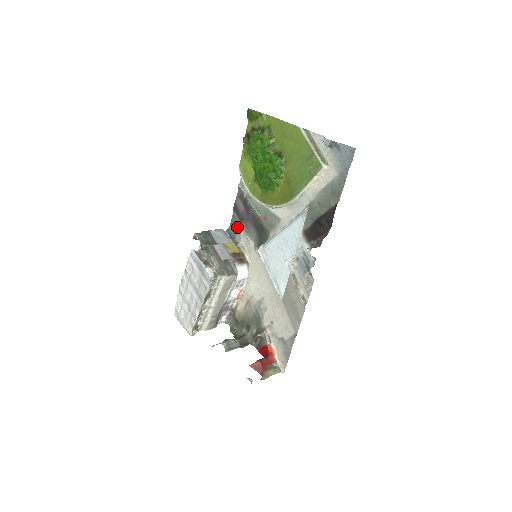
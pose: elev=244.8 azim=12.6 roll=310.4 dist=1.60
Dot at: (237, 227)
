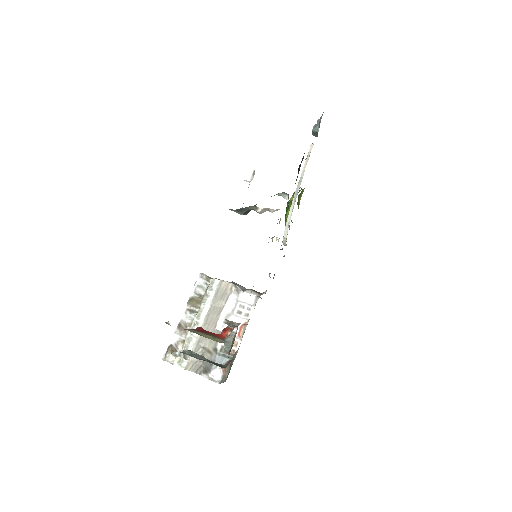
Dot at: occluded
